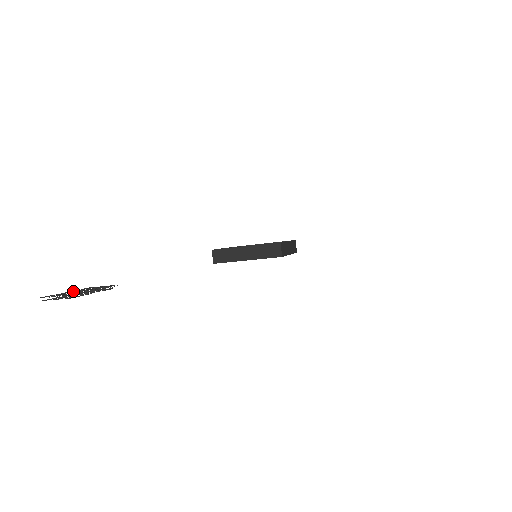
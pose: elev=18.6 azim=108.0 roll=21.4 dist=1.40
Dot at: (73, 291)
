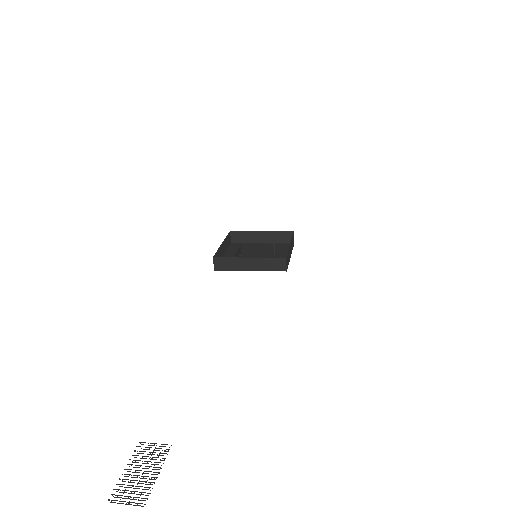
Dot at: (134, 472)
